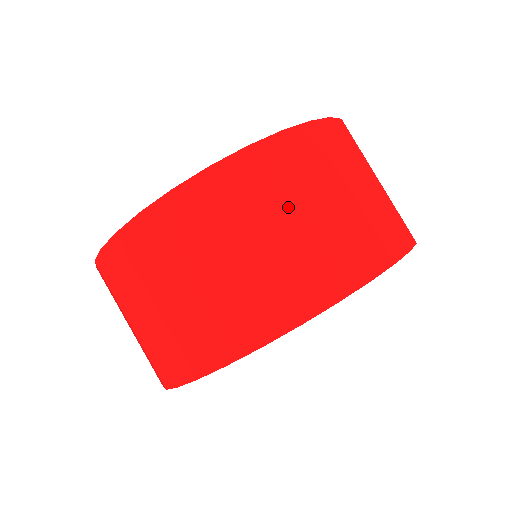
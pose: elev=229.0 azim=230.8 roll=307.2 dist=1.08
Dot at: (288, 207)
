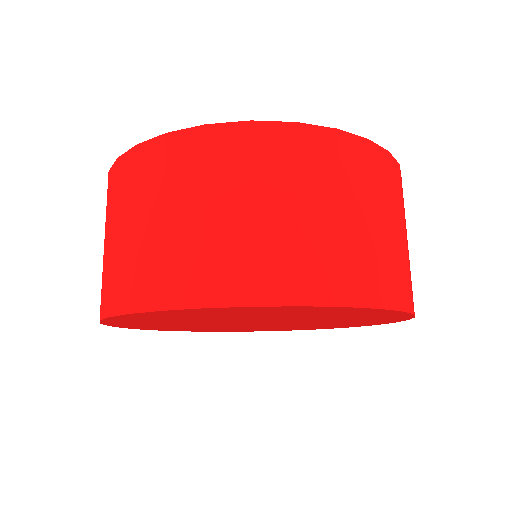
Dot at: (375, 206)
